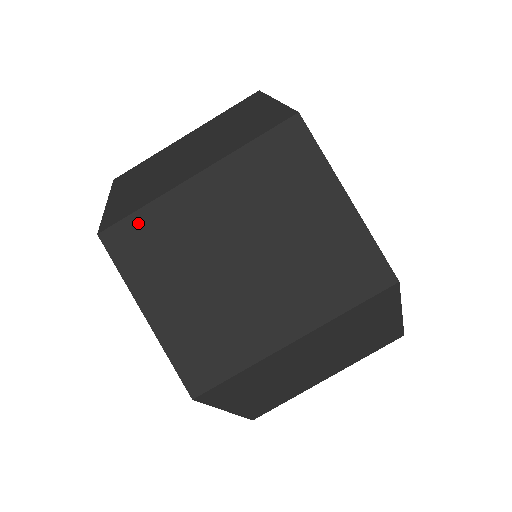
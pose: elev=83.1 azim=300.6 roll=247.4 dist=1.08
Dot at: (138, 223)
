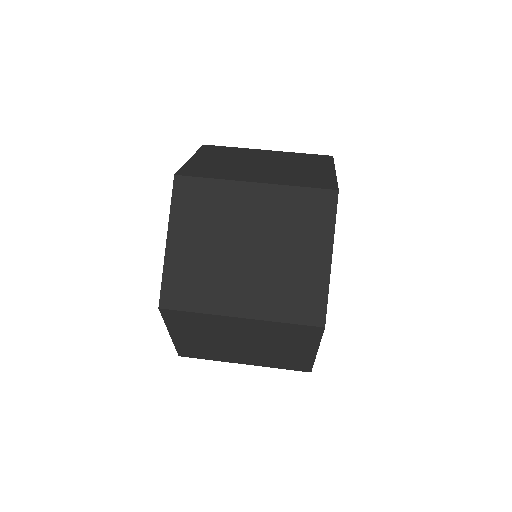
Dot at: (202, 185)
